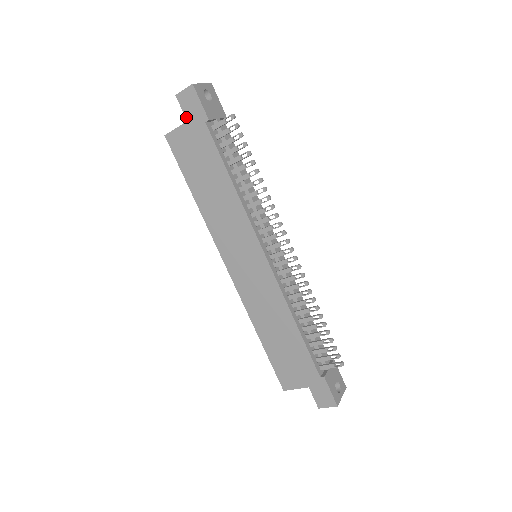
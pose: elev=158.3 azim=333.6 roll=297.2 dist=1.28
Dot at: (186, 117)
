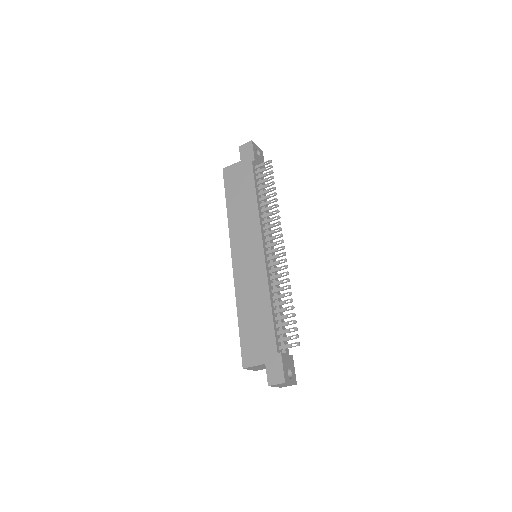
Dot at: (241, 158)
